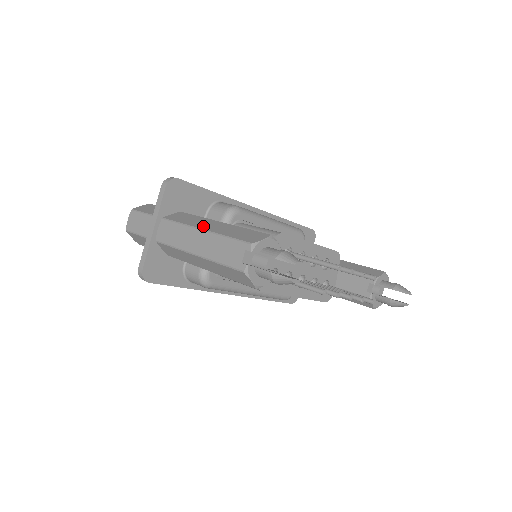
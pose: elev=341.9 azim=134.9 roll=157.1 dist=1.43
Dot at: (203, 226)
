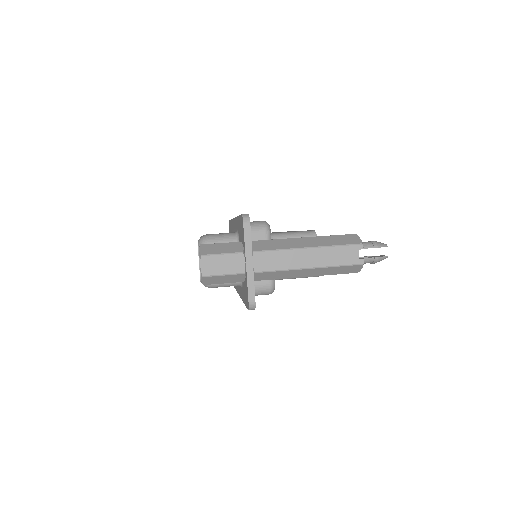
Dot at: (303, 245)
